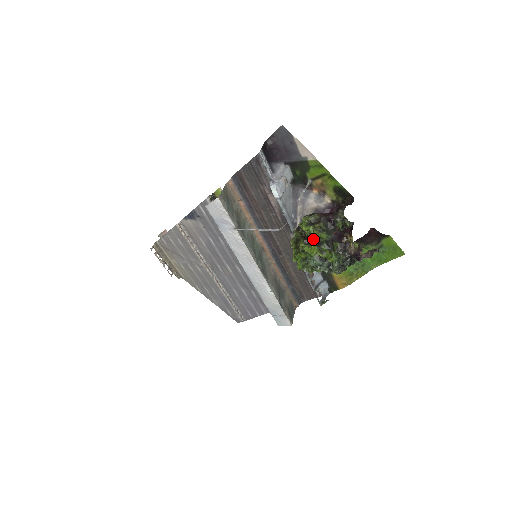
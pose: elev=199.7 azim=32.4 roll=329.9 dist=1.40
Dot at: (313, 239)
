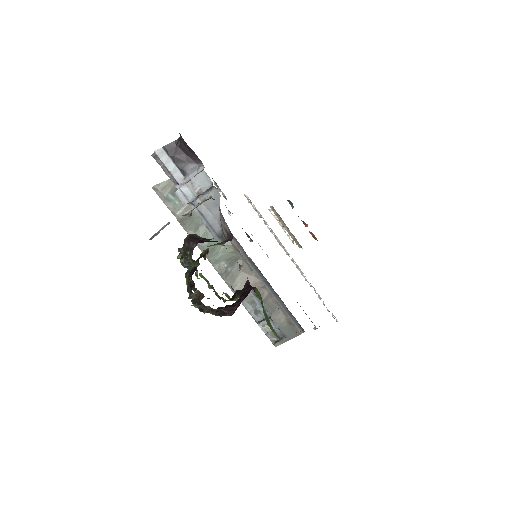
Dot at: occluded
